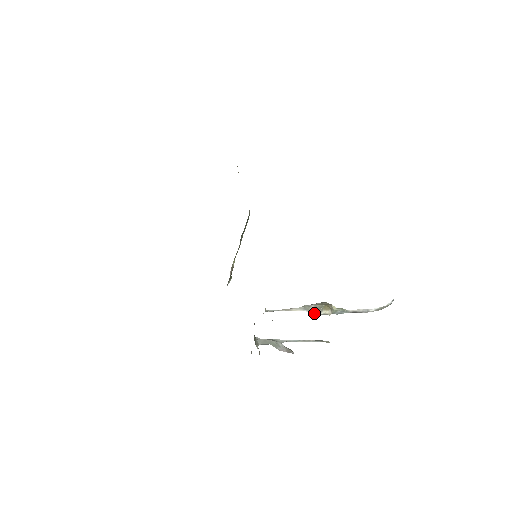
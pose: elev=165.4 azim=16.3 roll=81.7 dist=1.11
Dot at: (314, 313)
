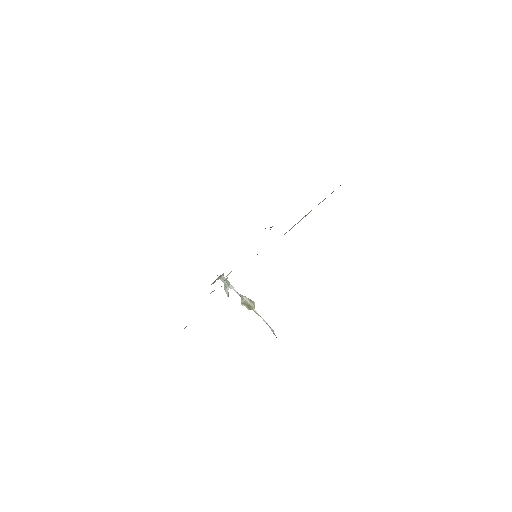
Dot at: (242, 302)
